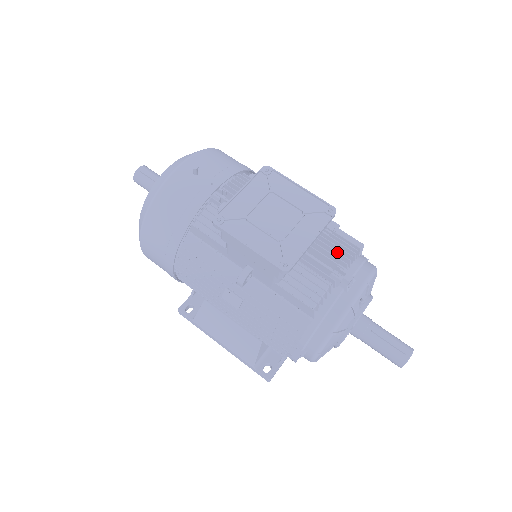
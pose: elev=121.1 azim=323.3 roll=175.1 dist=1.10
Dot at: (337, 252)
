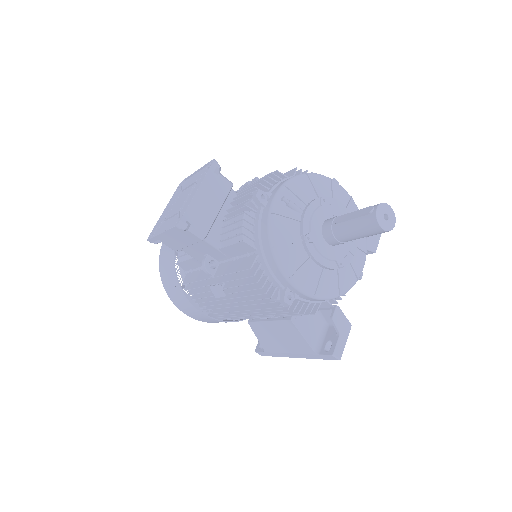
Dot at: (250, 188)
